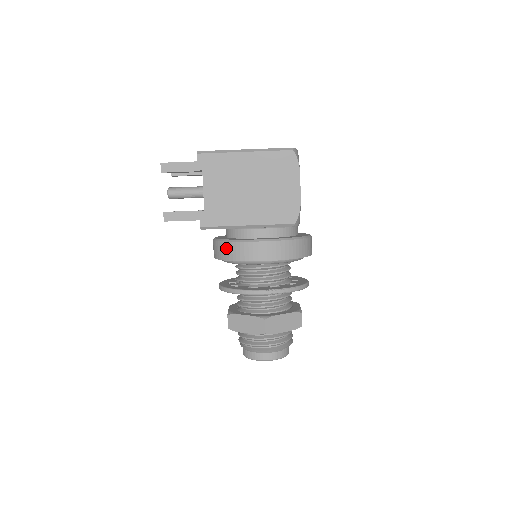
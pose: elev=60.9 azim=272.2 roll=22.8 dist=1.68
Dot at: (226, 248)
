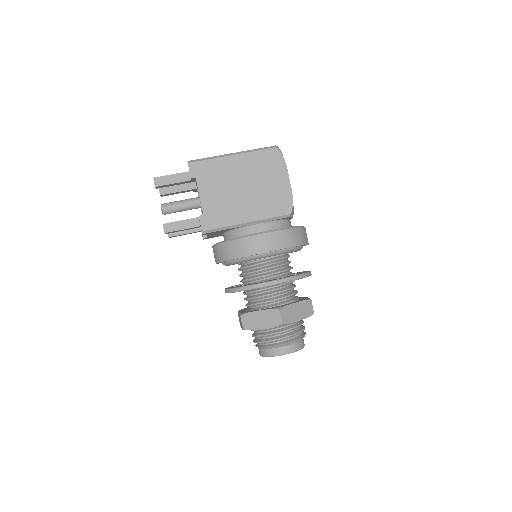
Dot at: (230, 247)
